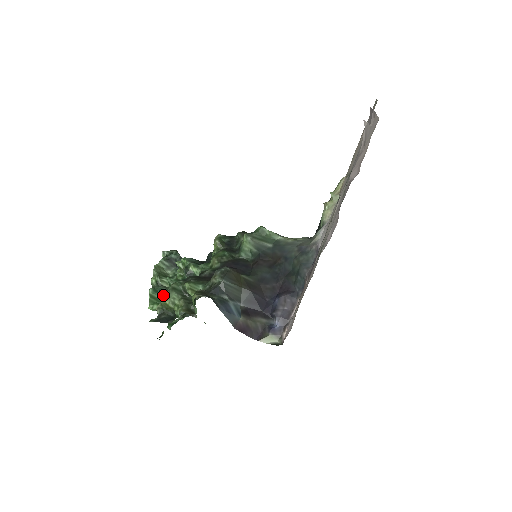
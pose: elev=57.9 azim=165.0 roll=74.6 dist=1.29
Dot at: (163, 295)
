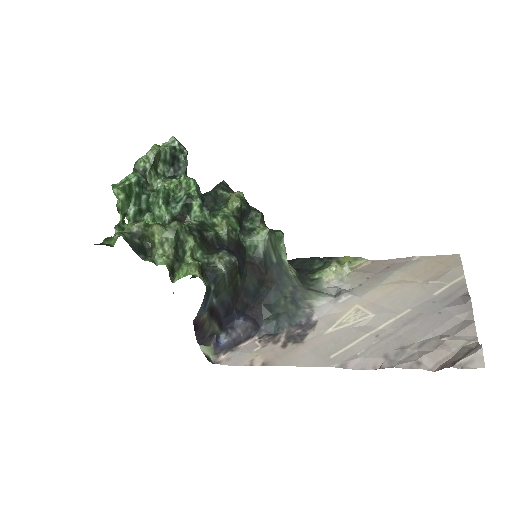
Dot at: (160, 226)
